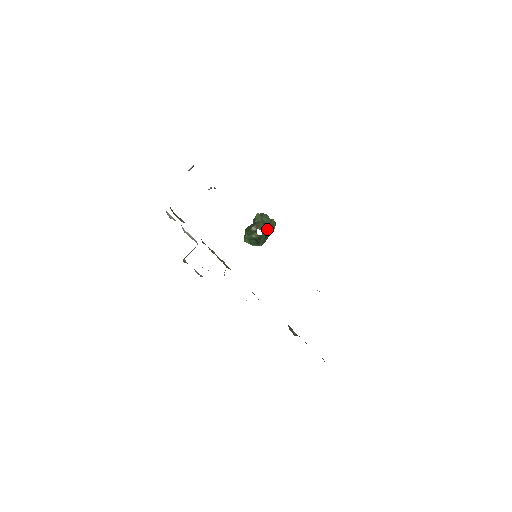
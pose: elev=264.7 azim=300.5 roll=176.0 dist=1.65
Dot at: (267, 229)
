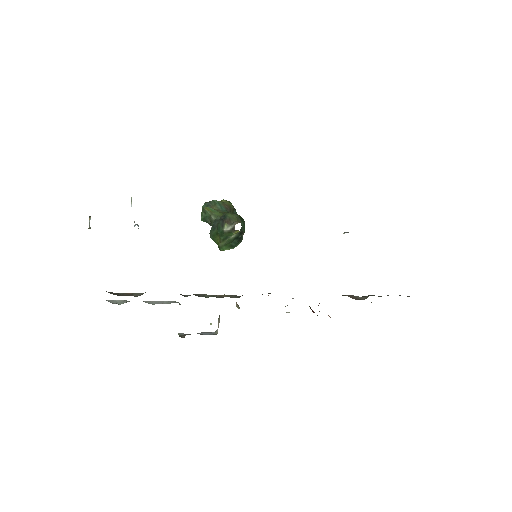
Dot at: (239, 215)
